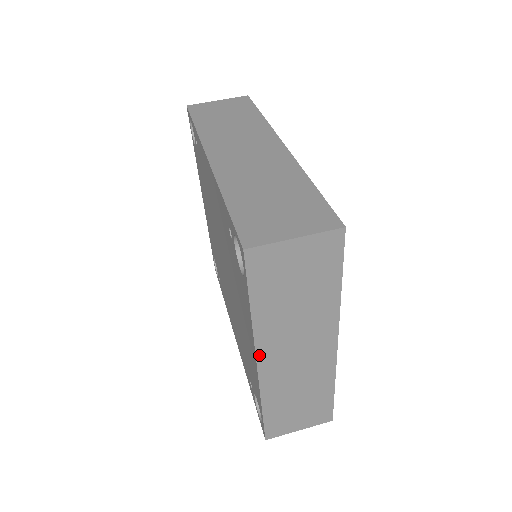
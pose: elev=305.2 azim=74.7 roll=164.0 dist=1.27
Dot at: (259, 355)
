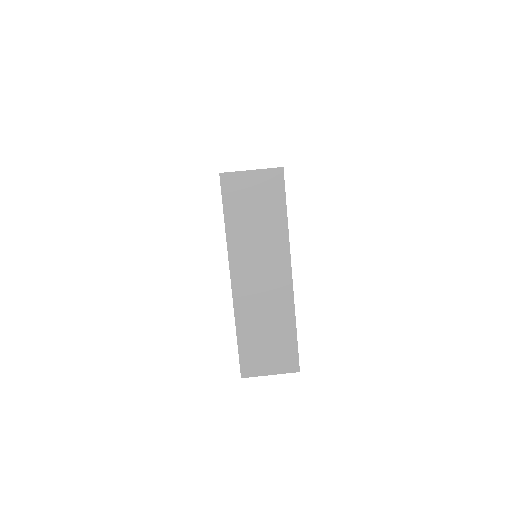
Dot at: (232, 270)
